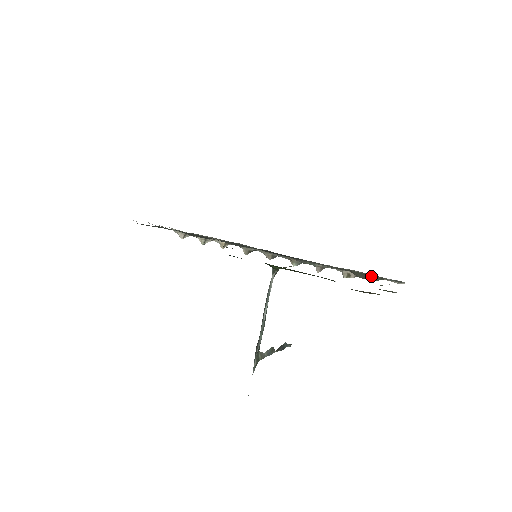
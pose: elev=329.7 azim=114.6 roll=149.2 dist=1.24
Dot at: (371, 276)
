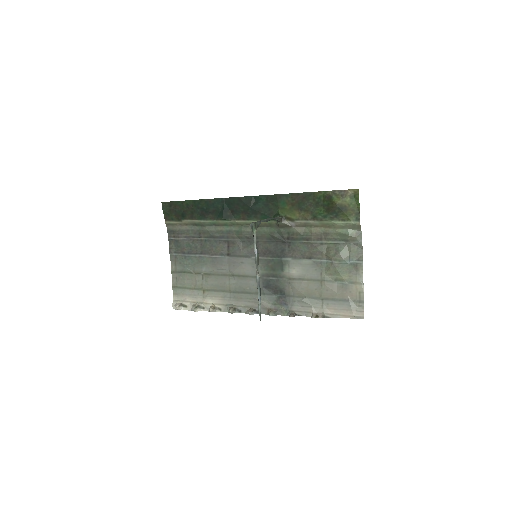
Dot at: (341, 244)
